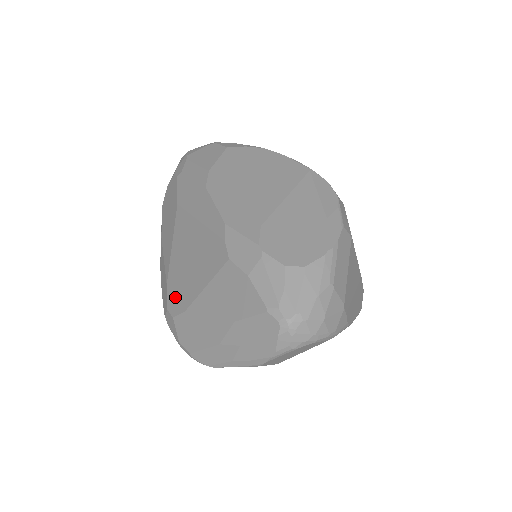
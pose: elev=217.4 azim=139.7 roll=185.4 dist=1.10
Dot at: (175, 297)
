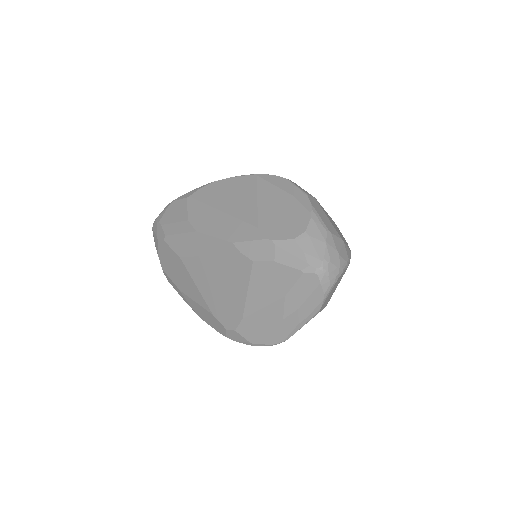
Dot at: (227, 317)
